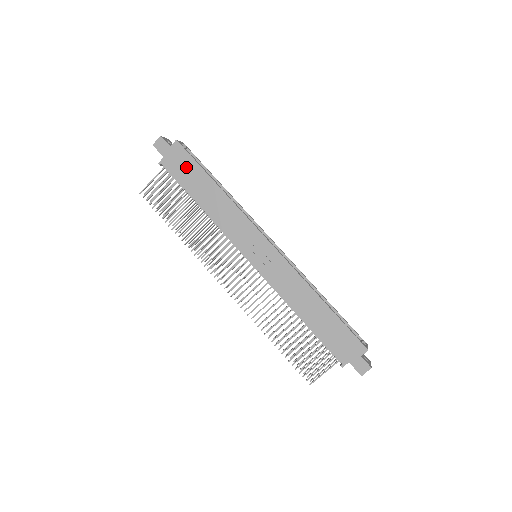
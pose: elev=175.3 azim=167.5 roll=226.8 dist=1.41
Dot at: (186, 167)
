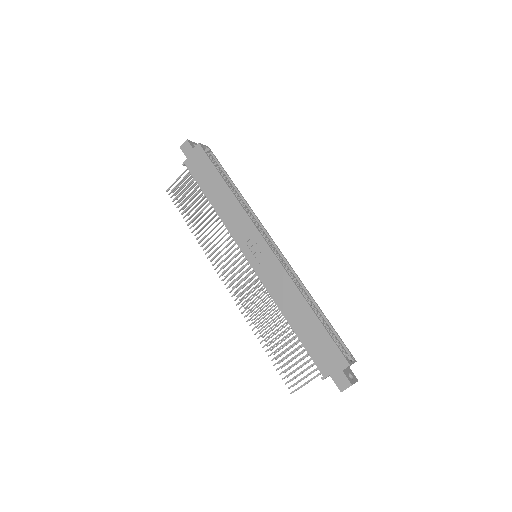
Dot at: (204, 168)
